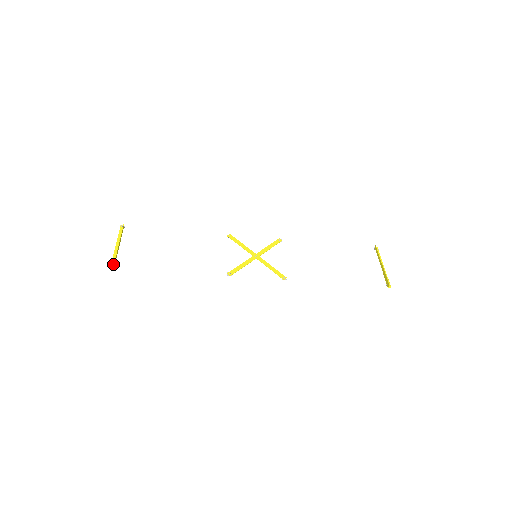
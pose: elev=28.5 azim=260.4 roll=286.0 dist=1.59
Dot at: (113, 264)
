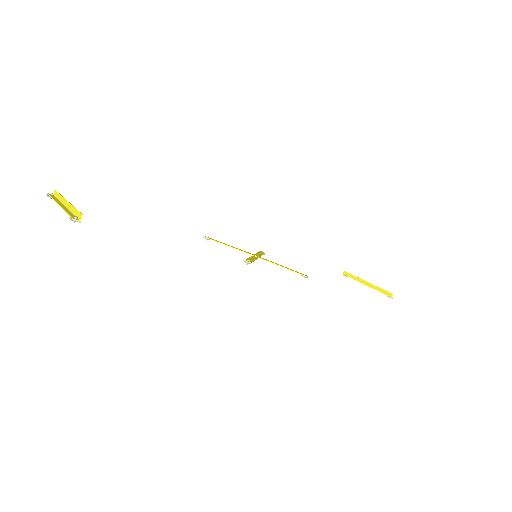
Dot at: (76, 217)
